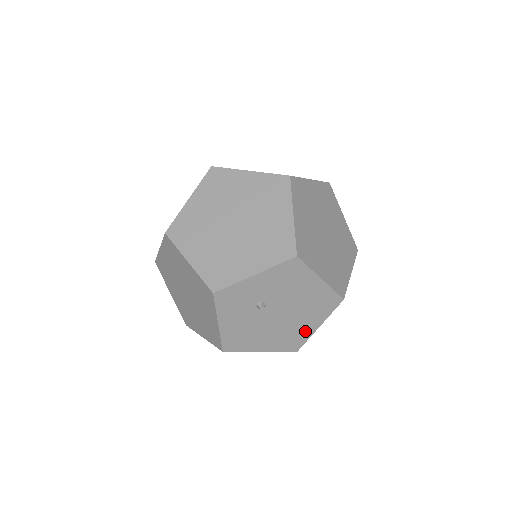
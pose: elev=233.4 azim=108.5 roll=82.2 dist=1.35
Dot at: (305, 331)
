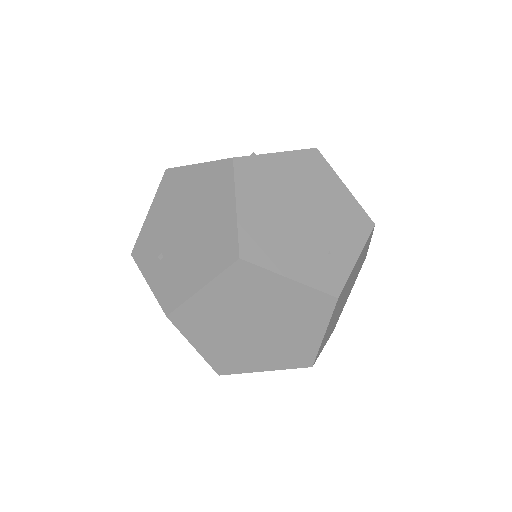
Dot at: occluded
